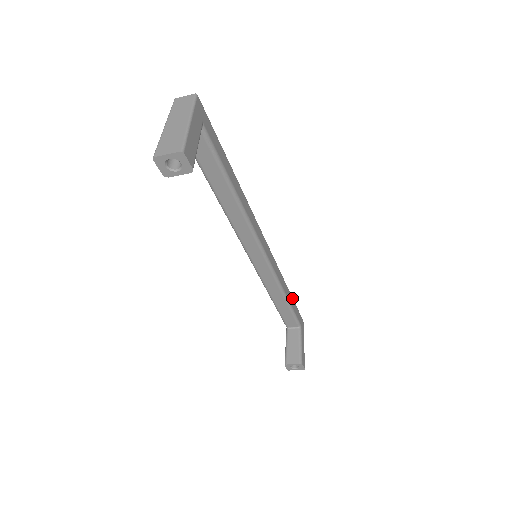
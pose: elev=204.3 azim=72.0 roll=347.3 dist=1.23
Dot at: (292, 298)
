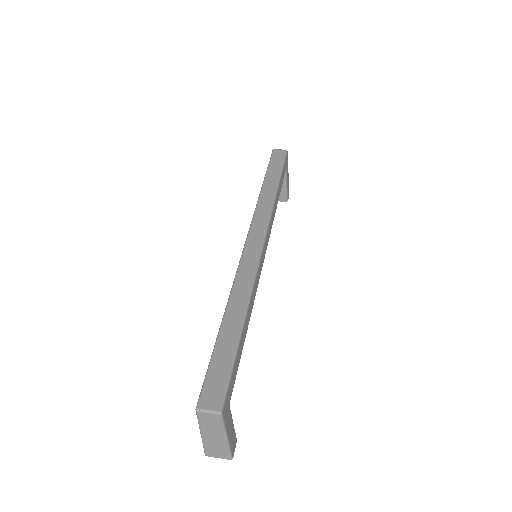
Dot at: (280, 179)
